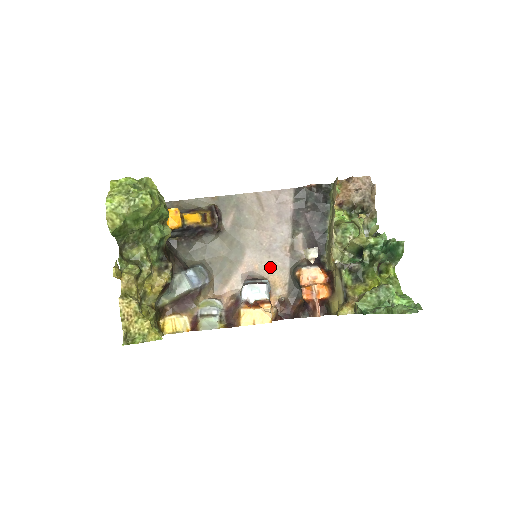
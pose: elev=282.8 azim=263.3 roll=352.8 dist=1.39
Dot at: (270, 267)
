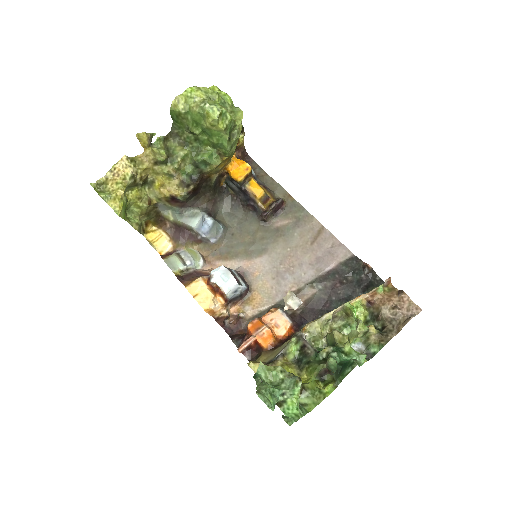
Dot at: (265, 285)
